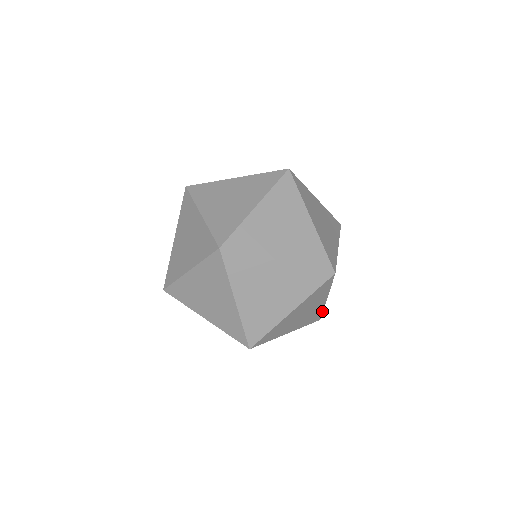
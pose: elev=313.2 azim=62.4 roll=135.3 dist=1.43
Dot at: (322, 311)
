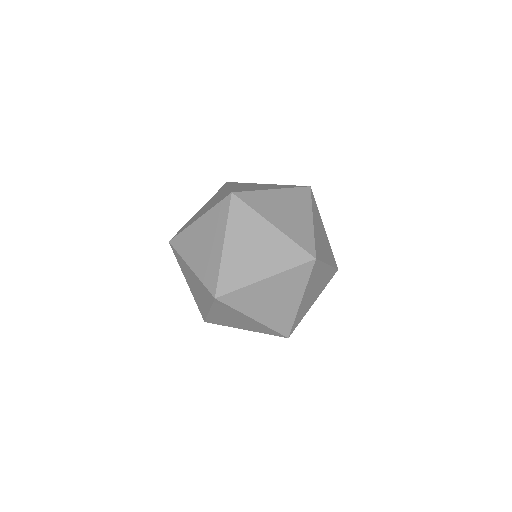
Dot at: occluded
